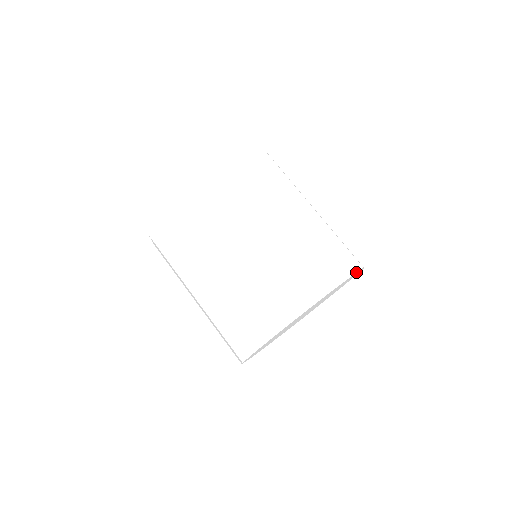
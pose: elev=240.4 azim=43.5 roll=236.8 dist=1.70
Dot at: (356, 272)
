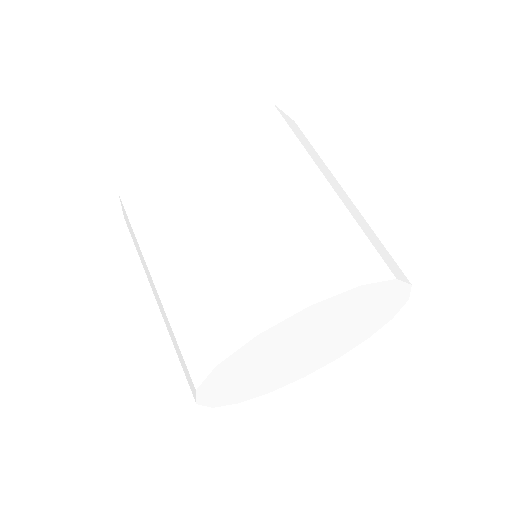
Dot at: (402, 280)
